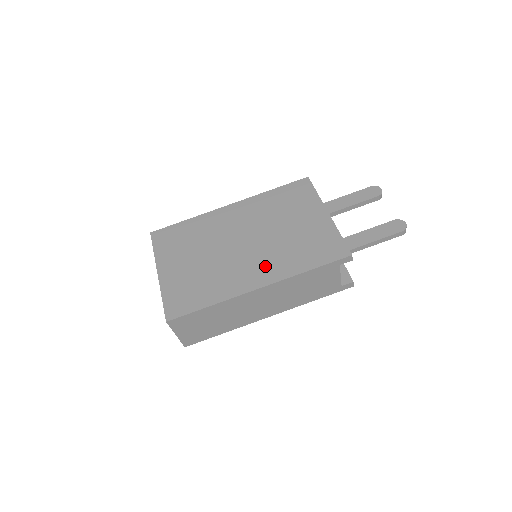
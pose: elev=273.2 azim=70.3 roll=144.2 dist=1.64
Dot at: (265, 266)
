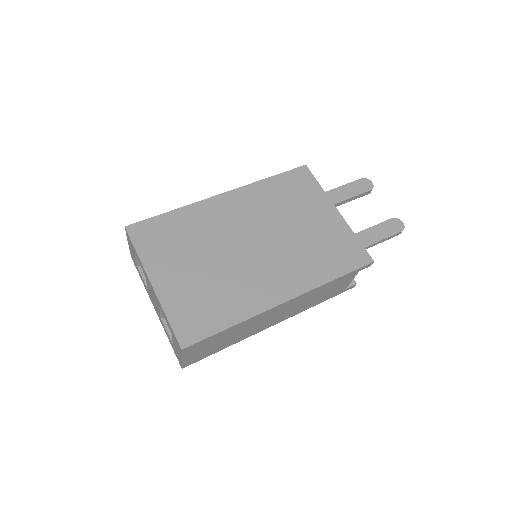
Dot at: (286, 274)
